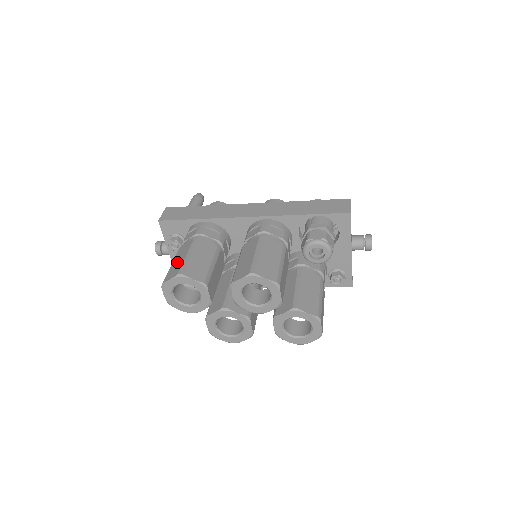
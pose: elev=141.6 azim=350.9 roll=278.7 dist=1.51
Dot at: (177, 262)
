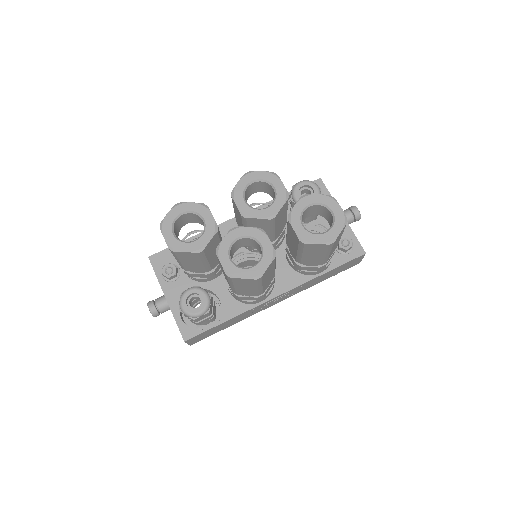
Dot at: occluded
